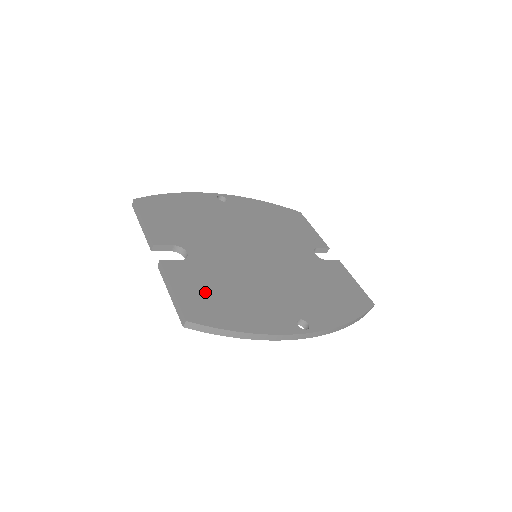
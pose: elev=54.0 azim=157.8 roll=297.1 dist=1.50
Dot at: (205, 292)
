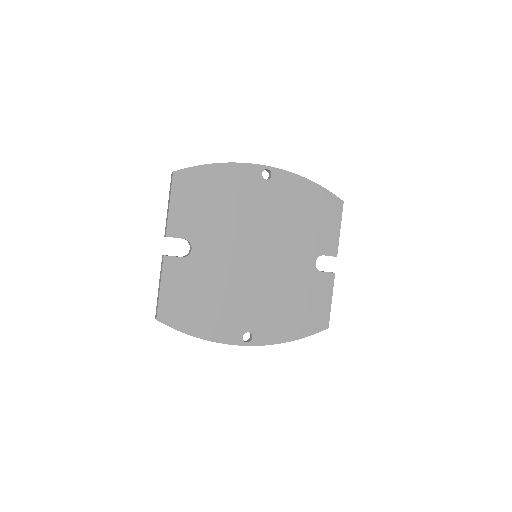
Dot at: (185, 295)
